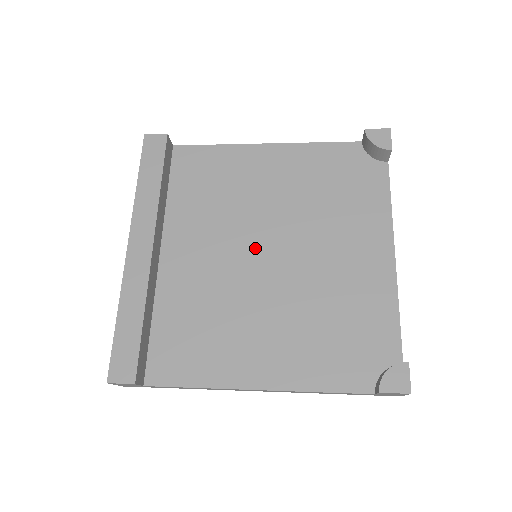
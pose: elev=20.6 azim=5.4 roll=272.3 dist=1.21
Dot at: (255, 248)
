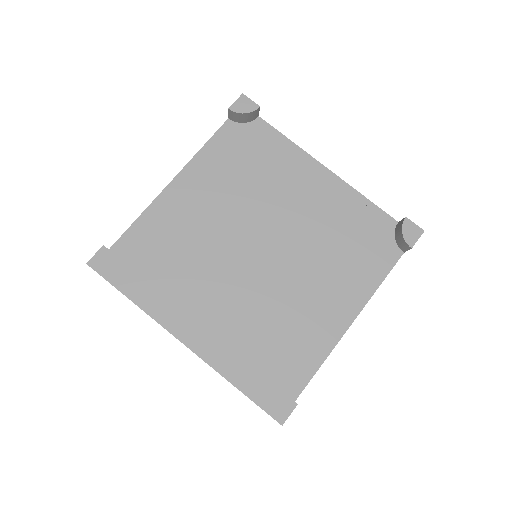
Dot at: (251, 252)
